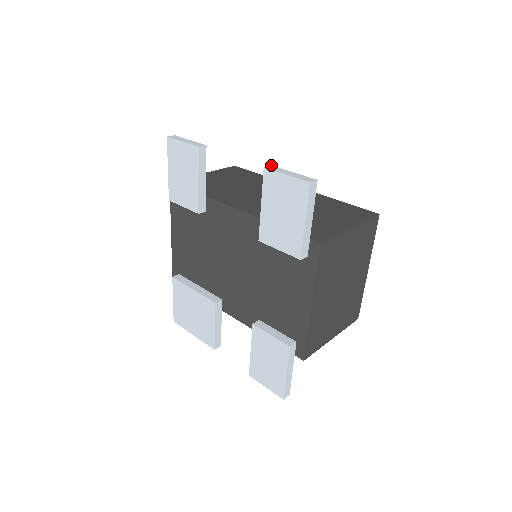
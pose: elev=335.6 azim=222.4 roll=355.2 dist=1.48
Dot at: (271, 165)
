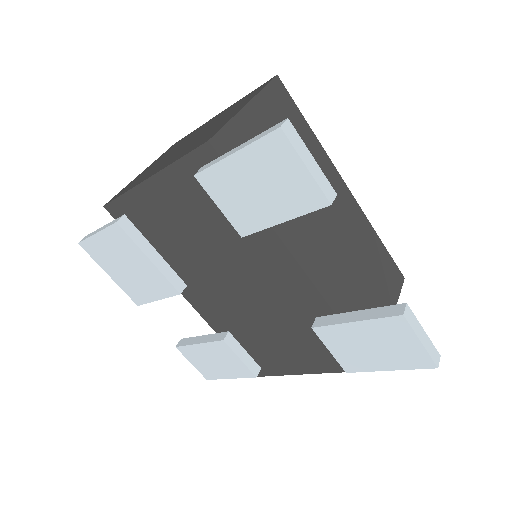
Dot at: occluded
